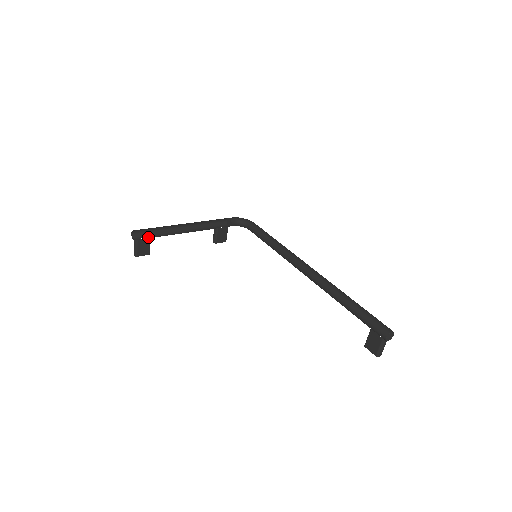
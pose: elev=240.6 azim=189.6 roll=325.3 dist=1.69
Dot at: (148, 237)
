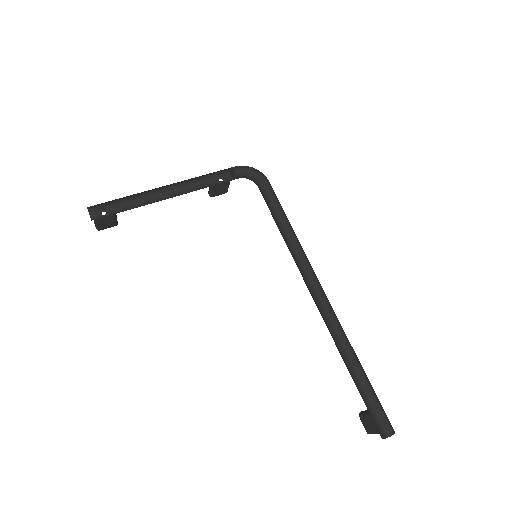
Dot at: (112, 210)
